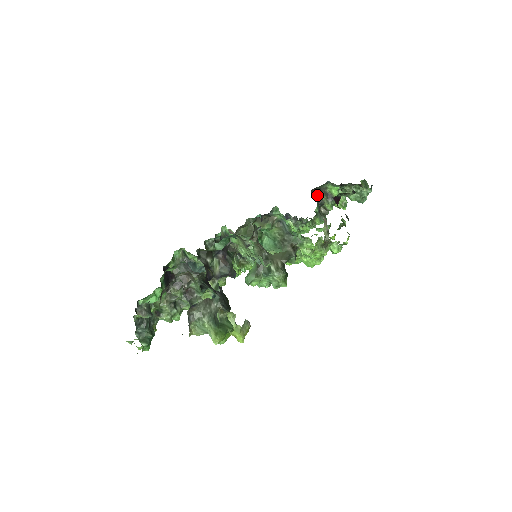
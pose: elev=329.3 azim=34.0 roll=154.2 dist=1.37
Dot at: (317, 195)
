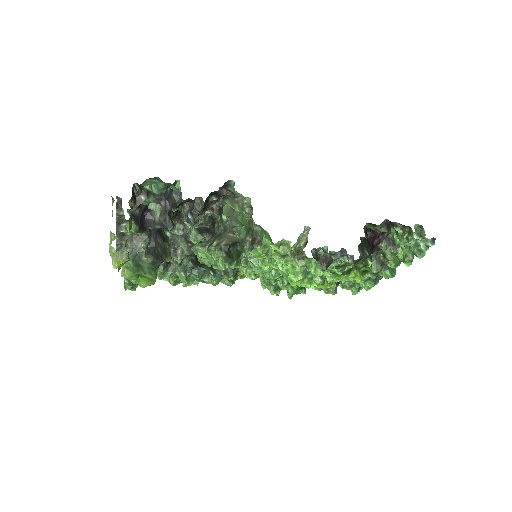
Dot at: occluded
